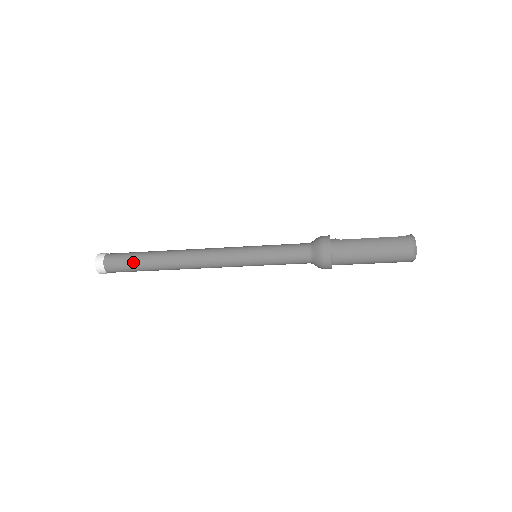
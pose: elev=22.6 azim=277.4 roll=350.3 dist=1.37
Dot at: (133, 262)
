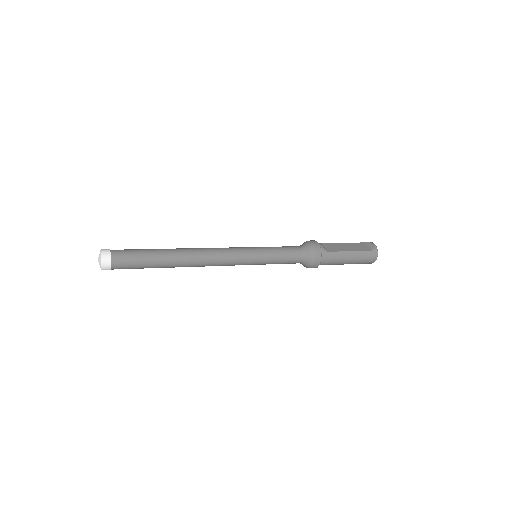
Dot at: (143, 266)
